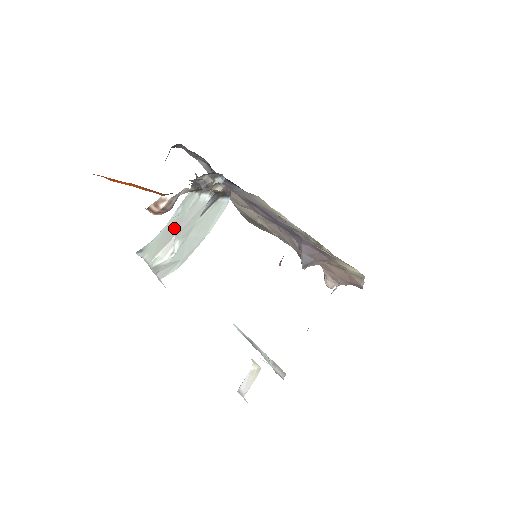
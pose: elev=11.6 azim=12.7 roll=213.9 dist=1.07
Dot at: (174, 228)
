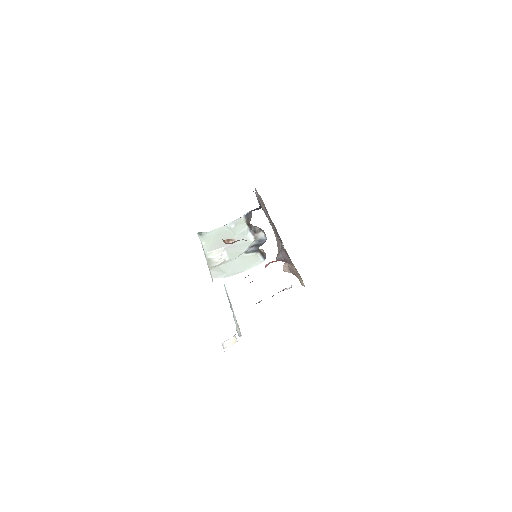
Dot at: occluded
